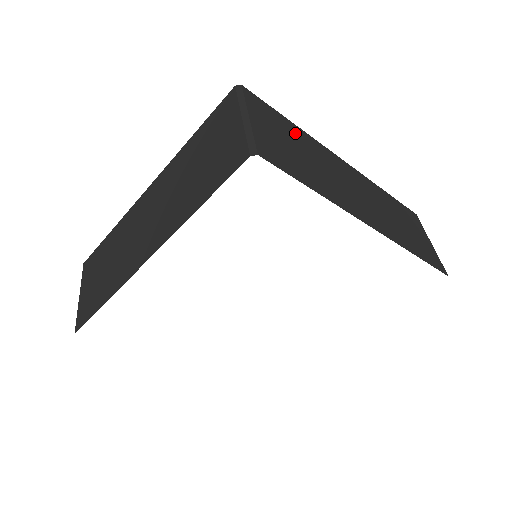
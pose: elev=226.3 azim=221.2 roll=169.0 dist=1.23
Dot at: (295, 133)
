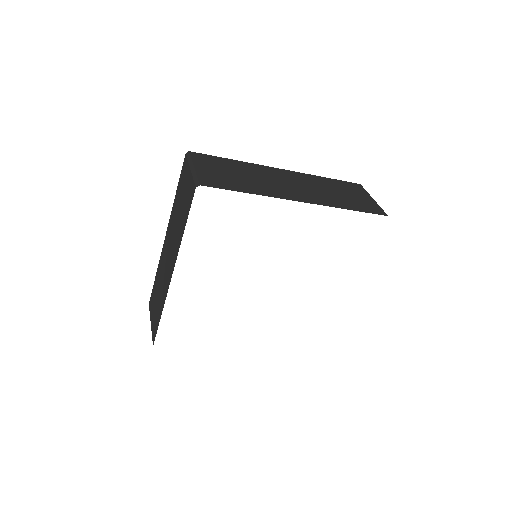
Dot at: (234, 165)
